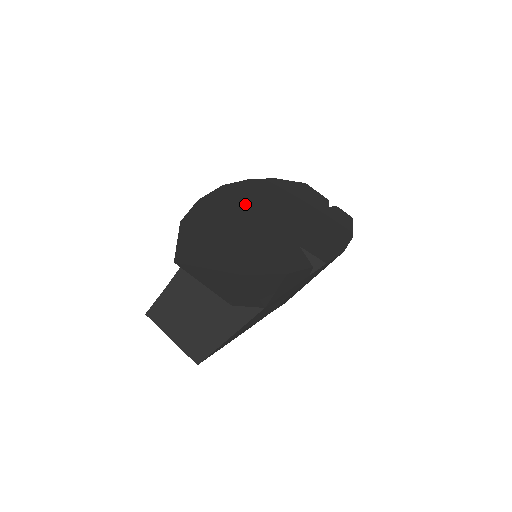
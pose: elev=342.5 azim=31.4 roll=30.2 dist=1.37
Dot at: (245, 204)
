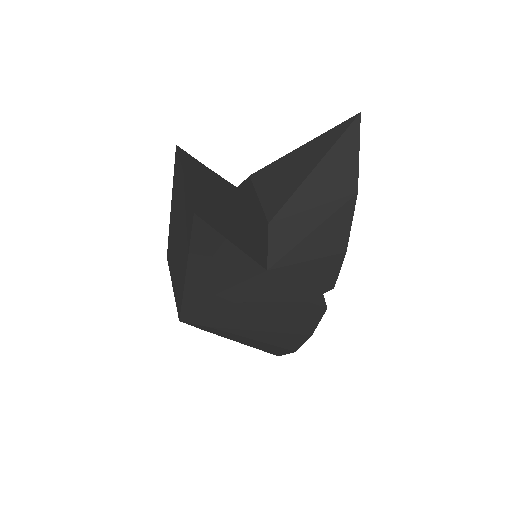
Dot at: occluded
